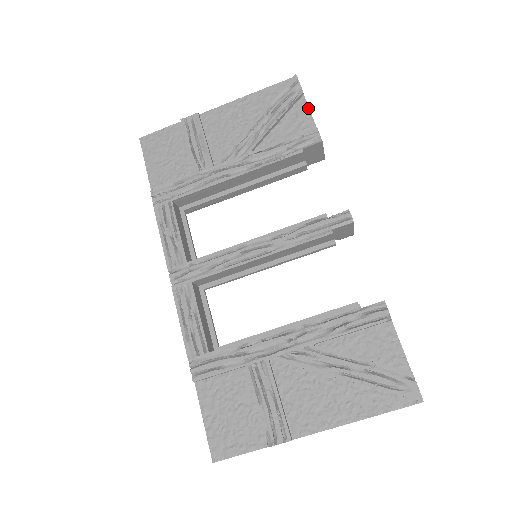
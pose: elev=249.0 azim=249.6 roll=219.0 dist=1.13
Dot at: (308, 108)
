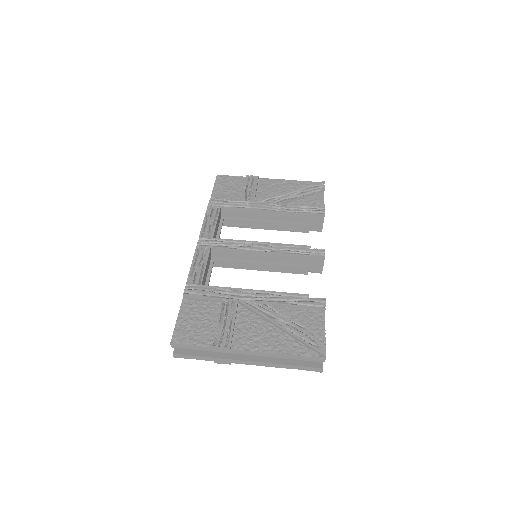
Dot at: occluded
